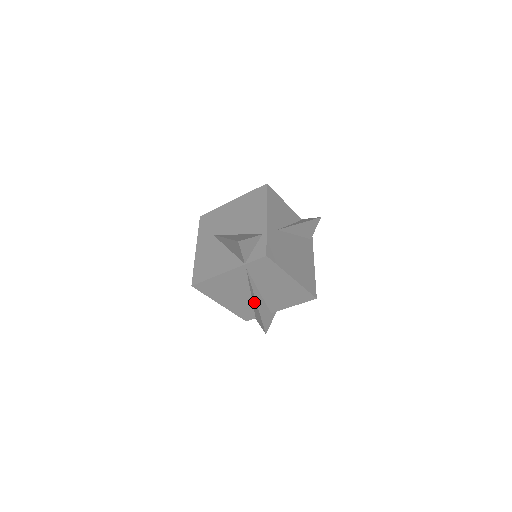
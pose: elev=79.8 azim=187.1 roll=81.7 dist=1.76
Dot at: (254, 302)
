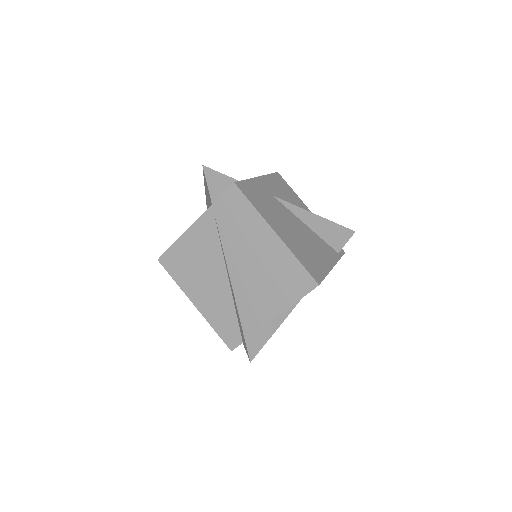
Dot at: (232, 291)
